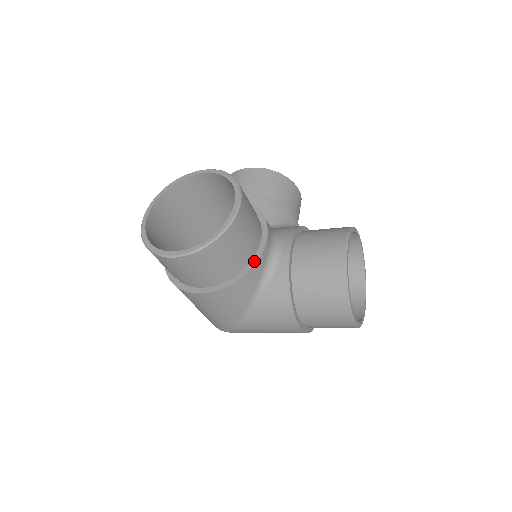
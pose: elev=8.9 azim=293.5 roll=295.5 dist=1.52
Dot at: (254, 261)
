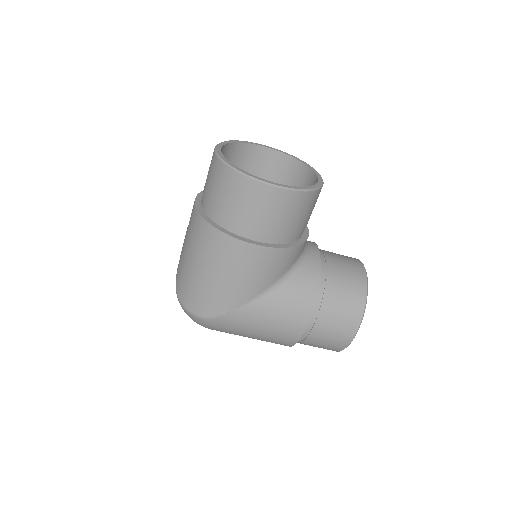
Dot at: (303, 239)
